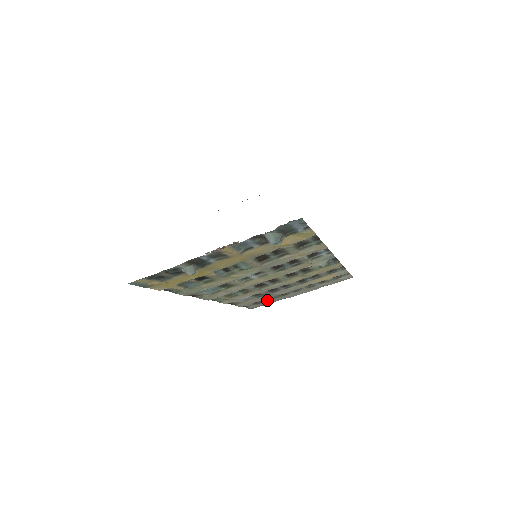
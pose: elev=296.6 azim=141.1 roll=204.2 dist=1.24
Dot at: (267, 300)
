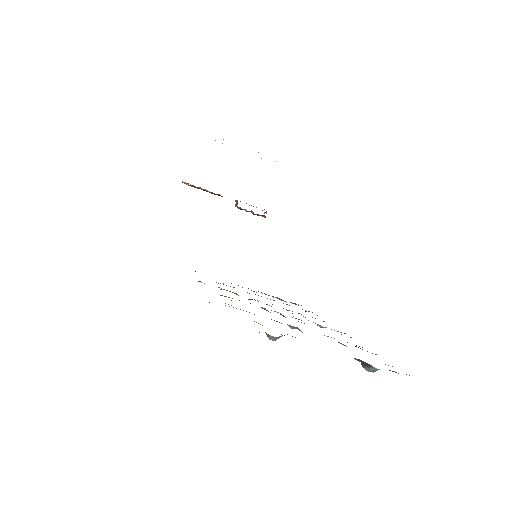
Dot at: occluded
